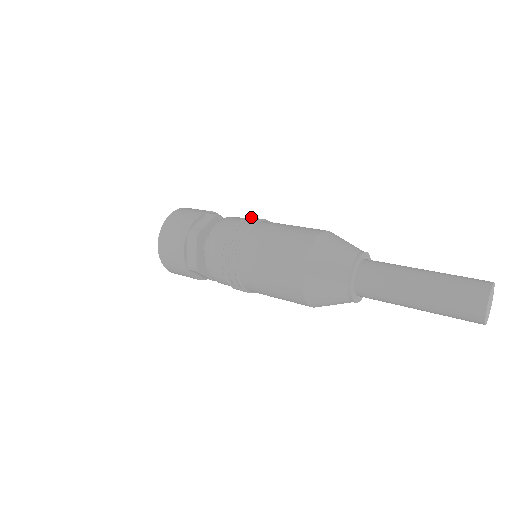
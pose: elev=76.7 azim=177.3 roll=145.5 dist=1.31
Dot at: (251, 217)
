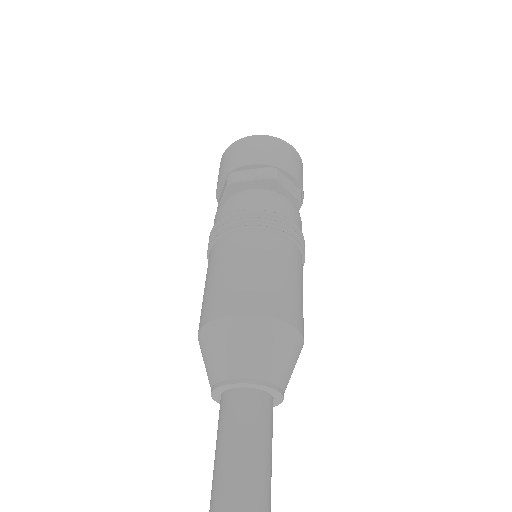
Dot at: (228, 216)
